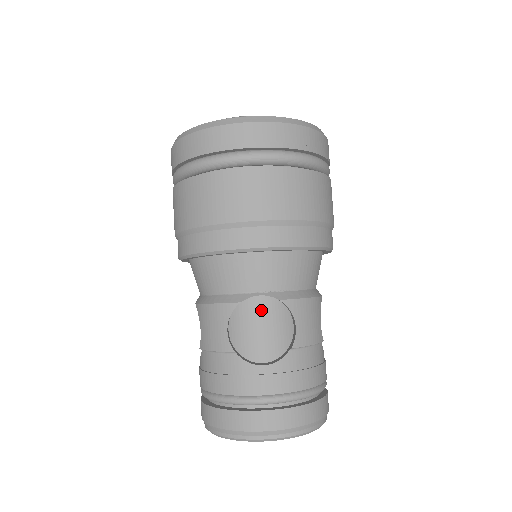
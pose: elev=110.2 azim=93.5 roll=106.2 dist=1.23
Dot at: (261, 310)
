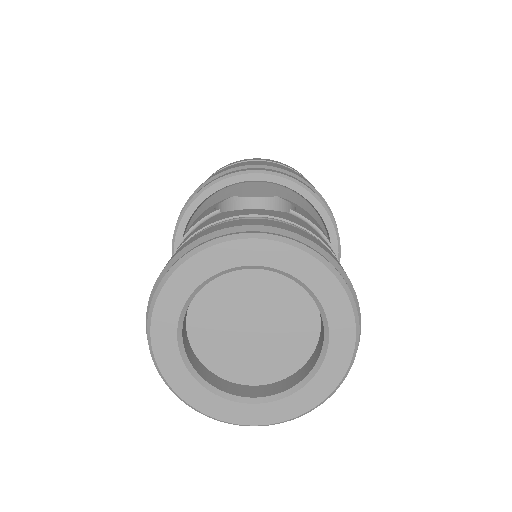
Dot at: occluded
